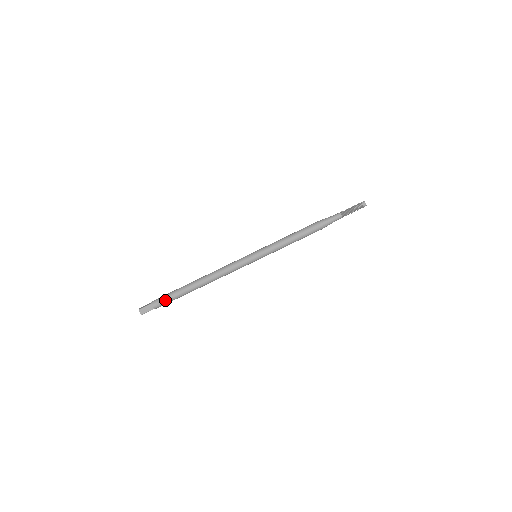
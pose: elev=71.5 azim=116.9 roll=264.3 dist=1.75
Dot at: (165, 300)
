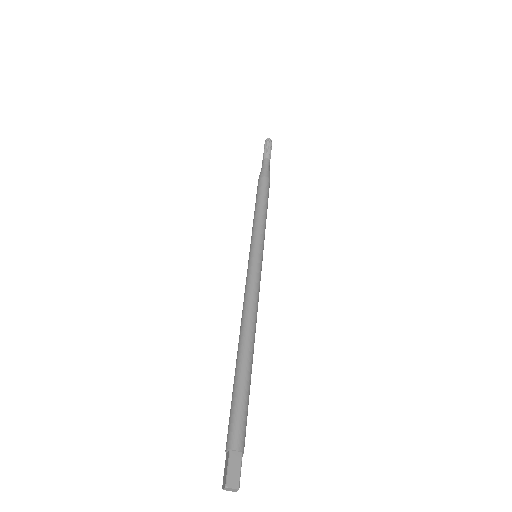
Dot at: (239, 418)
